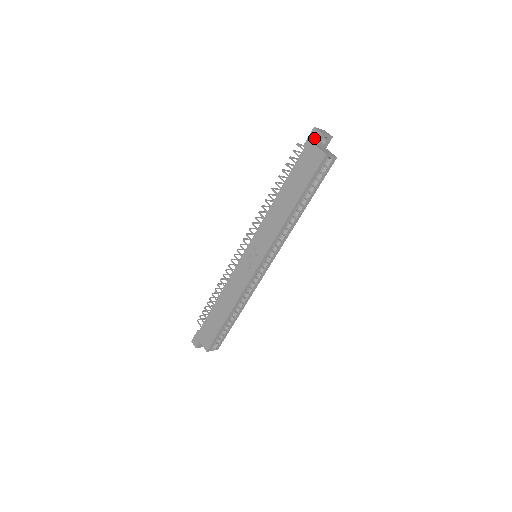
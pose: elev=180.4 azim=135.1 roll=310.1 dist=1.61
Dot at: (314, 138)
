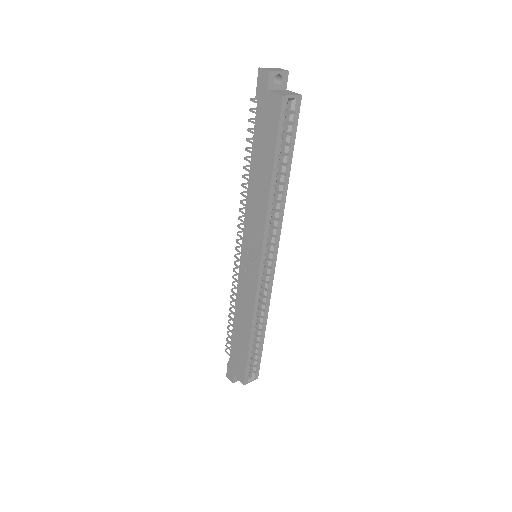
Dot at: (263, 82)
